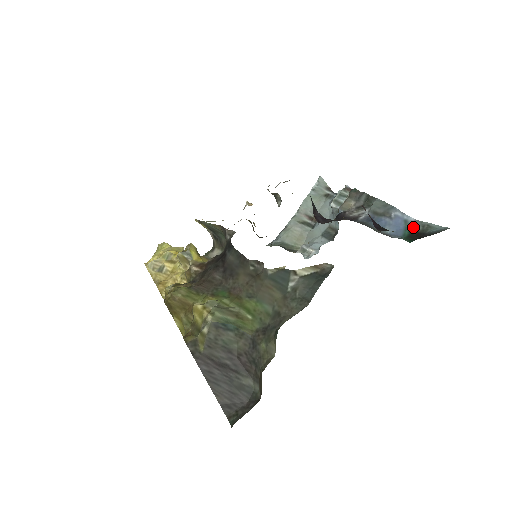
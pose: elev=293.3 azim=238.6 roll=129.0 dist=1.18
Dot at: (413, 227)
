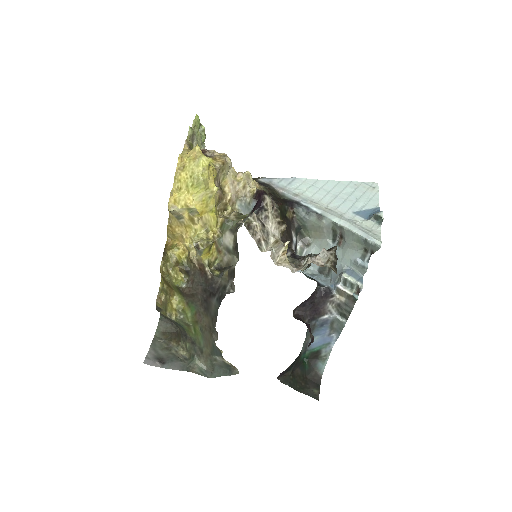
Dot at: (324, 350)
